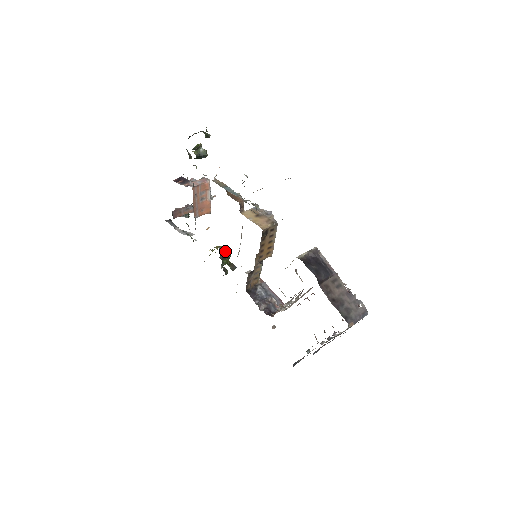
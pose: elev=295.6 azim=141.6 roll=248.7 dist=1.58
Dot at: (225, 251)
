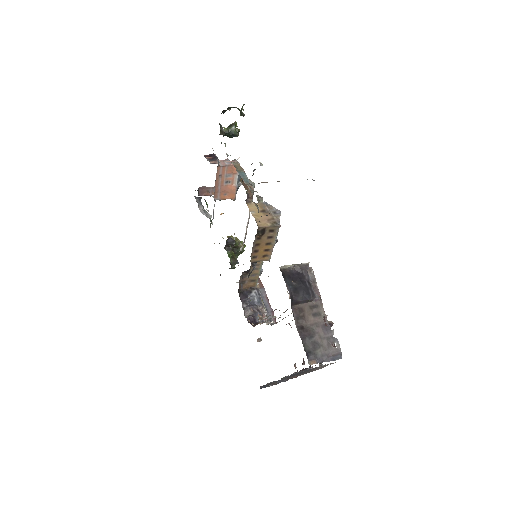
Dot at: (232, 242)
